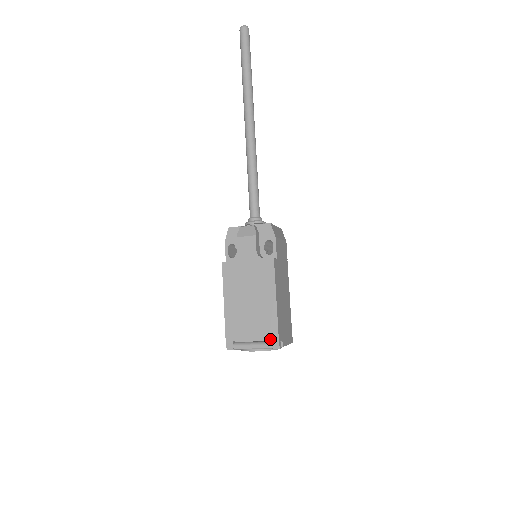
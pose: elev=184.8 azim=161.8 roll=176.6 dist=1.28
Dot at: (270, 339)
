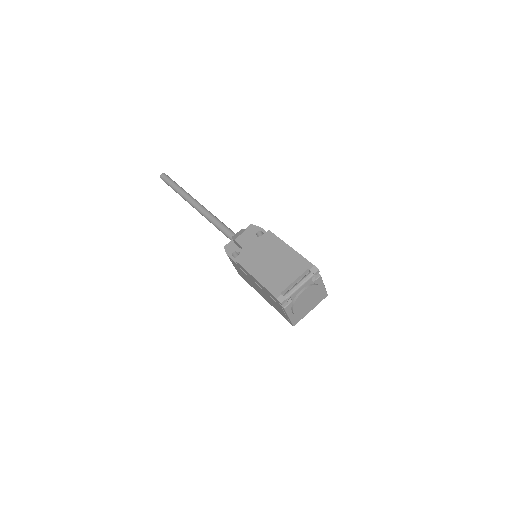
Dot at: (307, 269)
